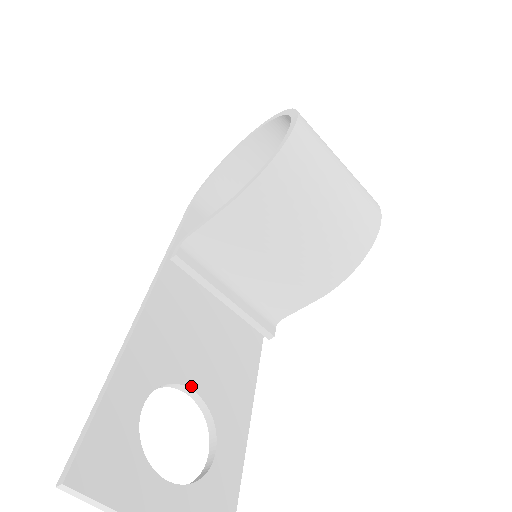
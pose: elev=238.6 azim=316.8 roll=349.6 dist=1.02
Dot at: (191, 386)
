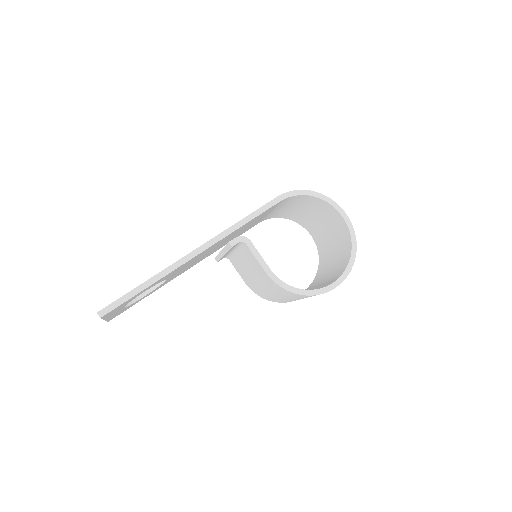
Dot at: (167, 279)
